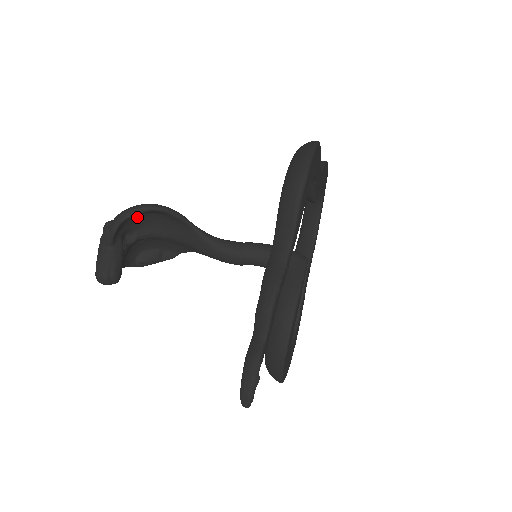
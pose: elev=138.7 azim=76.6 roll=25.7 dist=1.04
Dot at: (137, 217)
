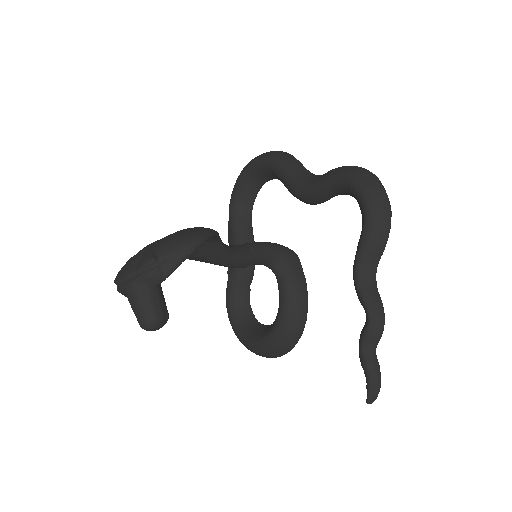
Dot at: occluded
